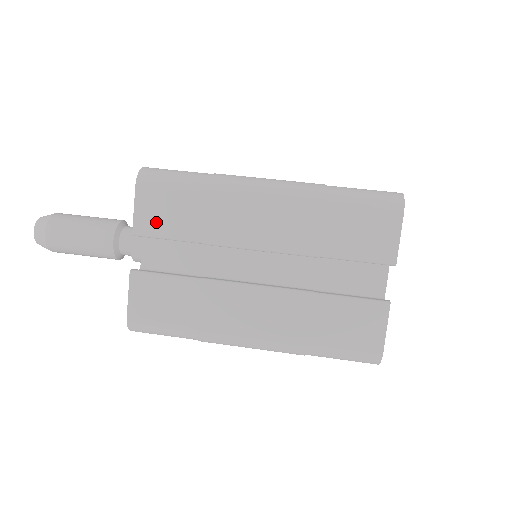
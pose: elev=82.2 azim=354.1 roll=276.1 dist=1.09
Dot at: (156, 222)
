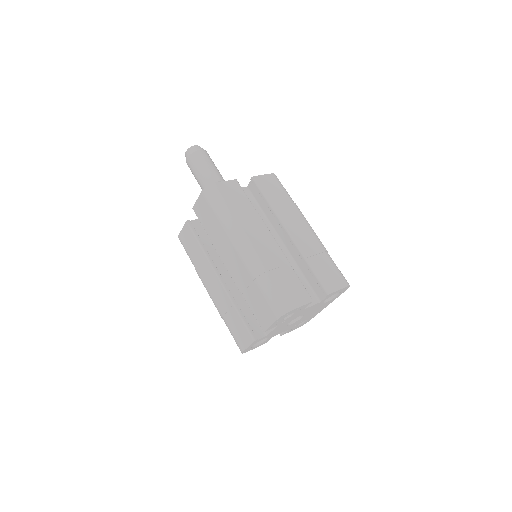
Dot at: (201, 214)
